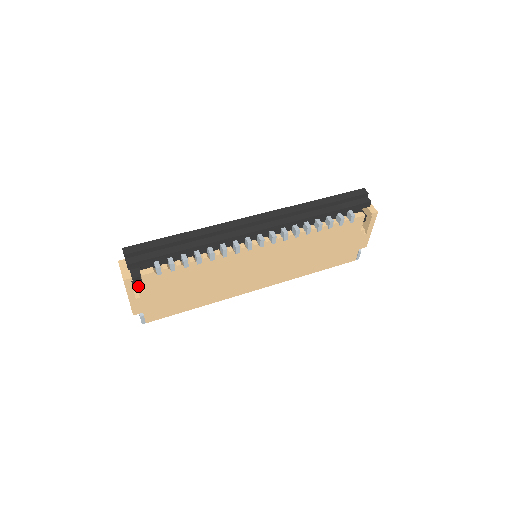
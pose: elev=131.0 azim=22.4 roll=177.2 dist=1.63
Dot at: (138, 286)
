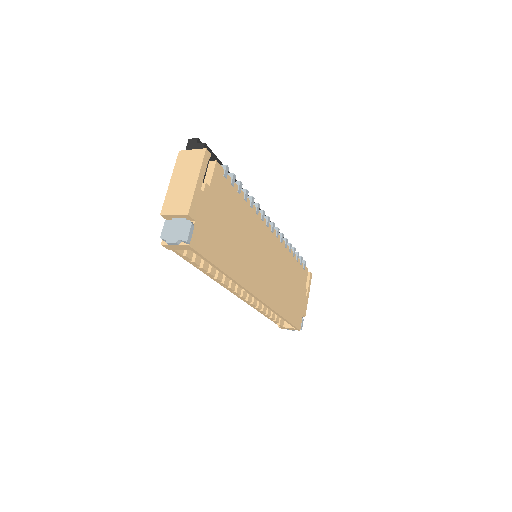
Dot at: occluded
